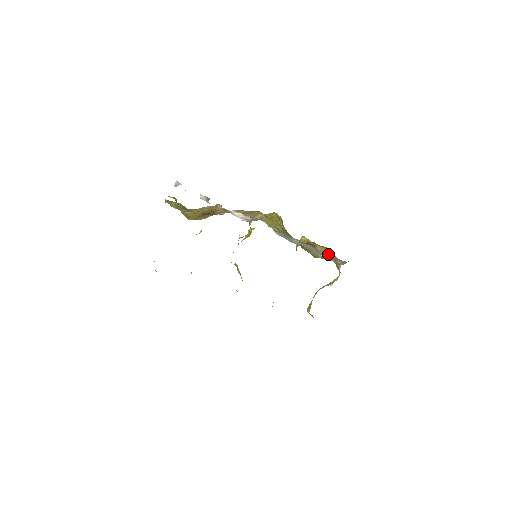
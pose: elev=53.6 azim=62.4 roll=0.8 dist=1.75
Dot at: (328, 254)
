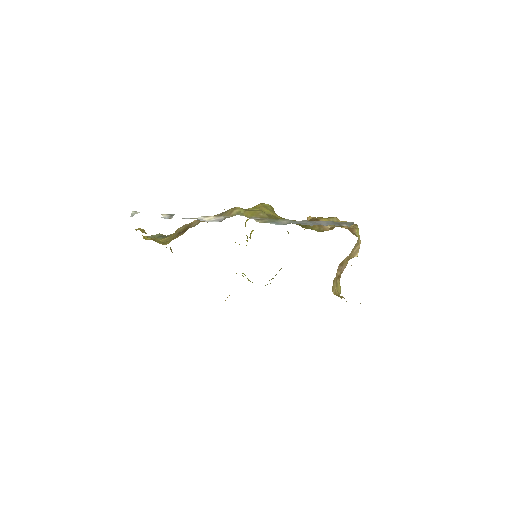
Dot at: (329, 221)
